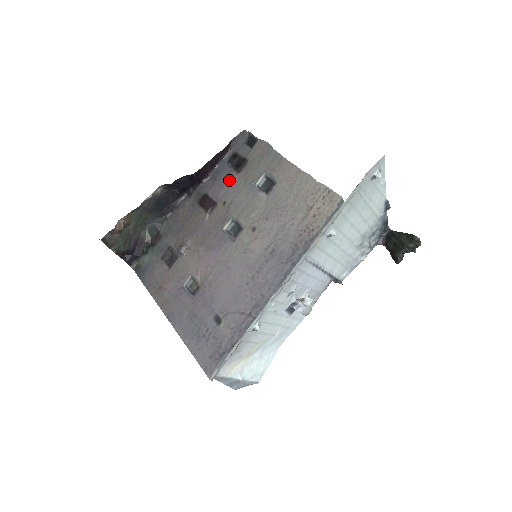
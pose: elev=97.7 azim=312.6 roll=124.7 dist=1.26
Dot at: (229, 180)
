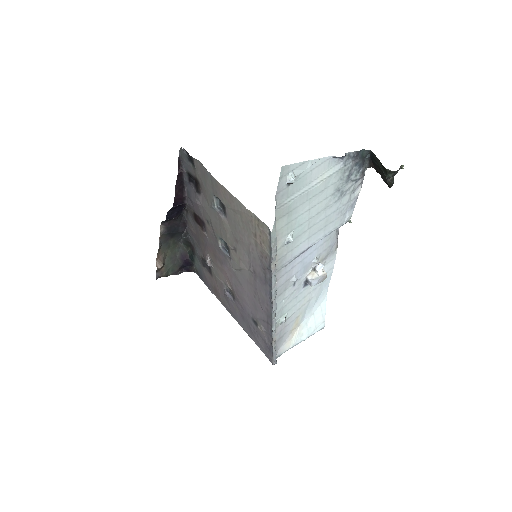
Dot at: (198, 202)
